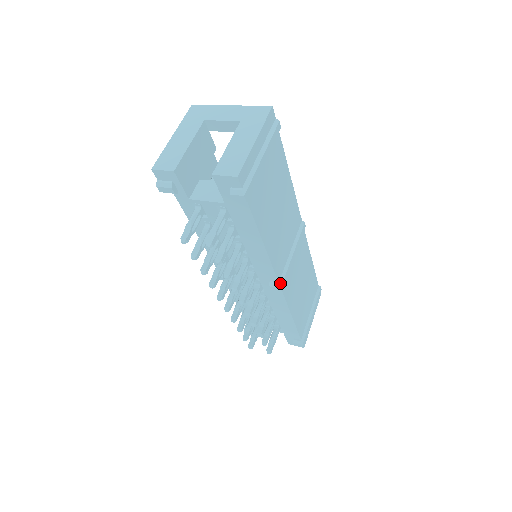
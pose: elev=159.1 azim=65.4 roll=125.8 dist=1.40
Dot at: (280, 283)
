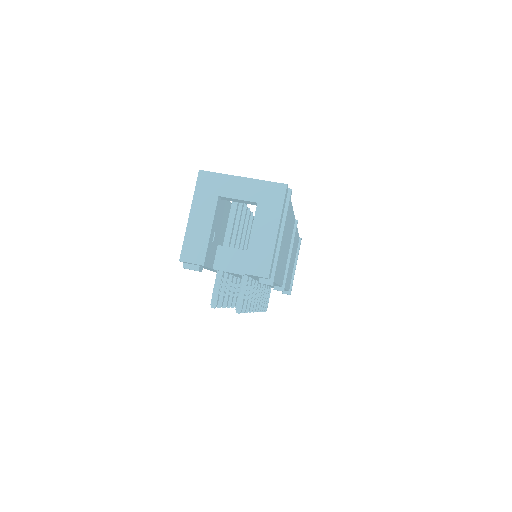
Dot at: (283, 287)
